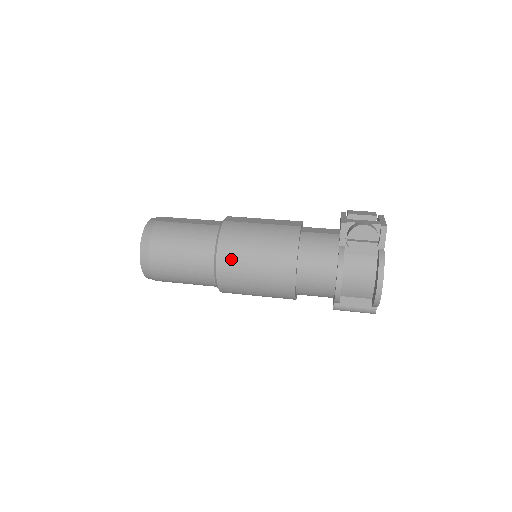
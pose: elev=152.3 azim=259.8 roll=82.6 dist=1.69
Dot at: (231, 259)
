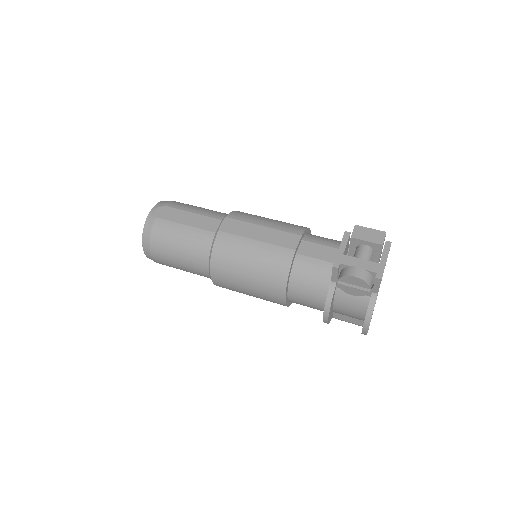
Dot at: (224, 276)
